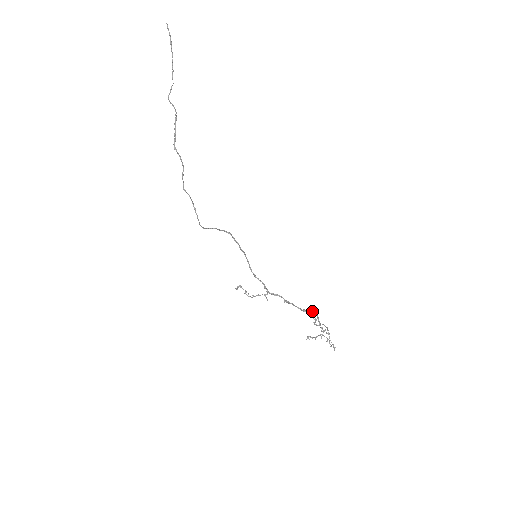
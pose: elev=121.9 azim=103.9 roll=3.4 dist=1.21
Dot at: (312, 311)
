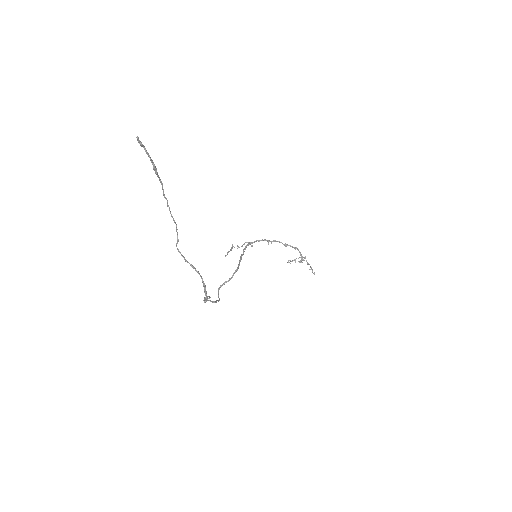
Dot at: (295, 248)
